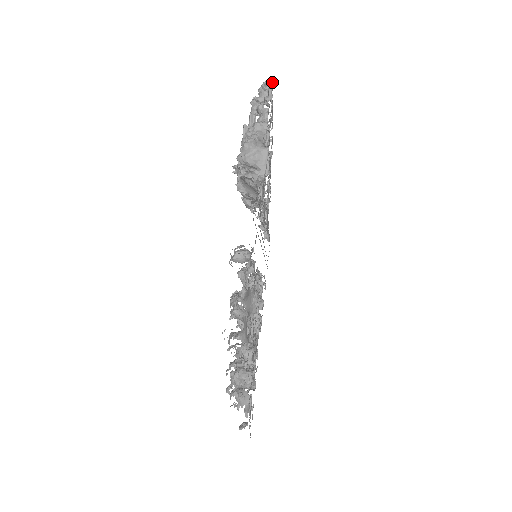
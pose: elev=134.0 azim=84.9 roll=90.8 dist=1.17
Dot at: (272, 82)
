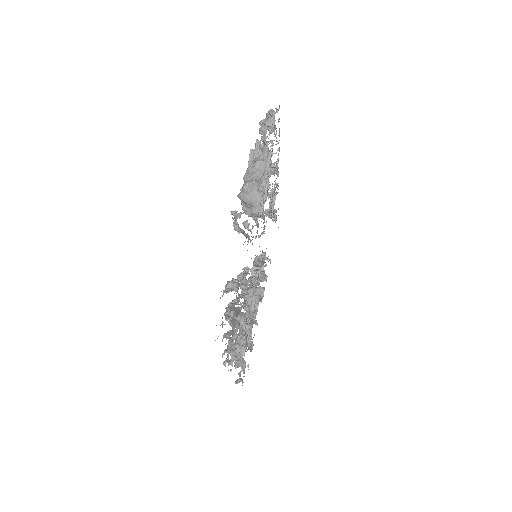
Dot at: (277, 112)
